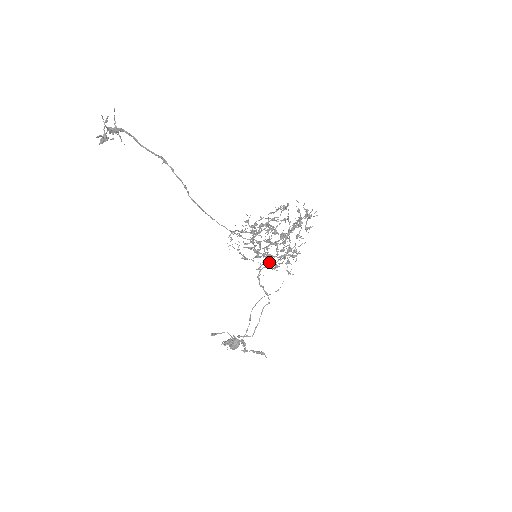
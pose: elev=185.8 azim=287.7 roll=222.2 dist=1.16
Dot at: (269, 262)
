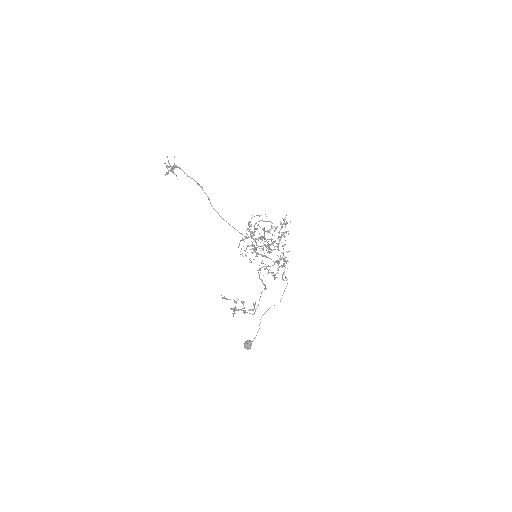
Dot at: (269, 272)
